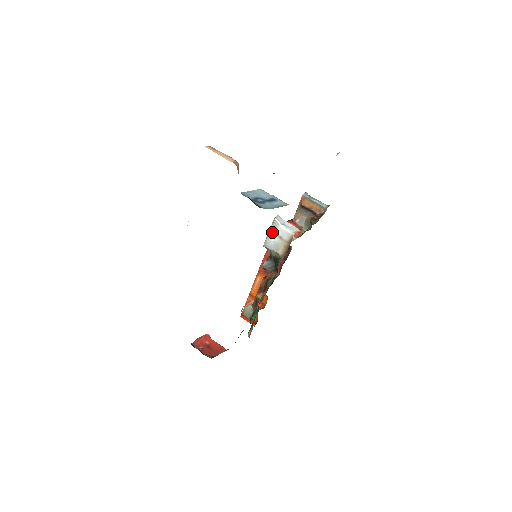
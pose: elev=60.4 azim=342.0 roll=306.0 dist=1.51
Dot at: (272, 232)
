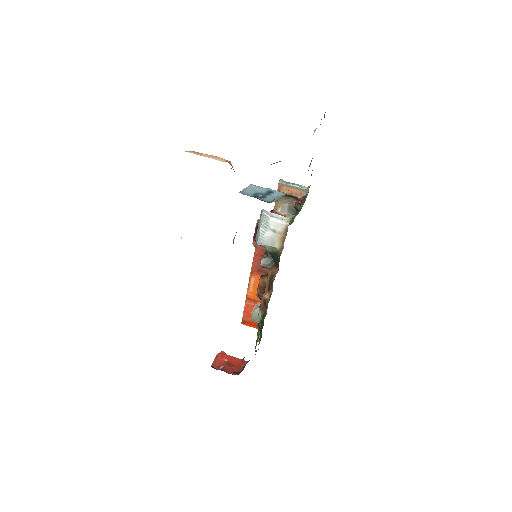
Dot at: (263, 227)
